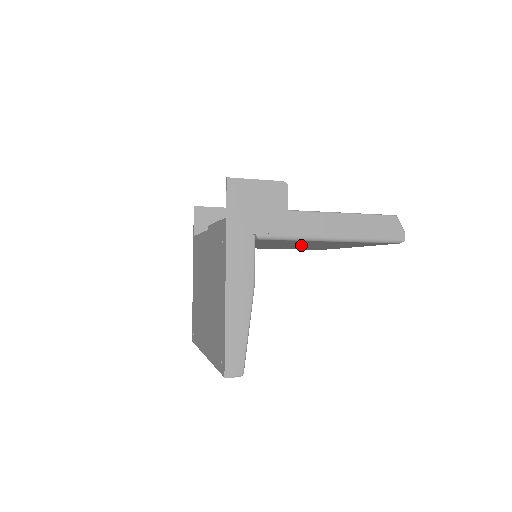
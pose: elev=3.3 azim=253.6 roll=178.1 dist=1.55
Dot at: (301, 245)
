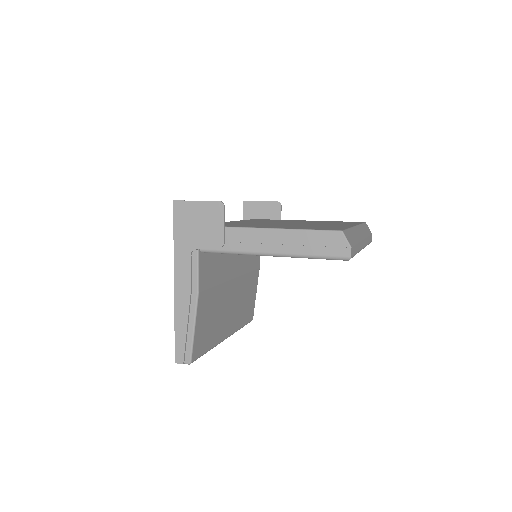
Dot at: occluded
